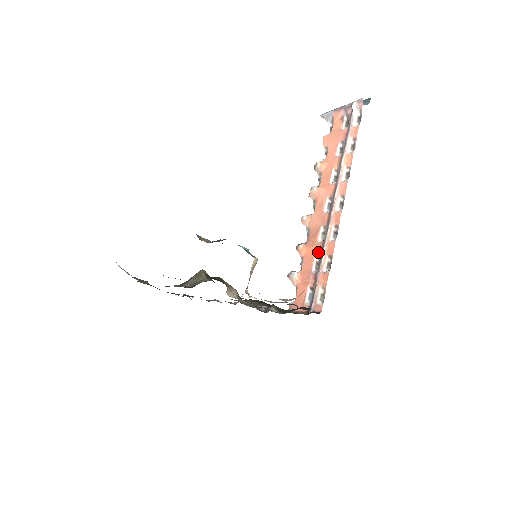
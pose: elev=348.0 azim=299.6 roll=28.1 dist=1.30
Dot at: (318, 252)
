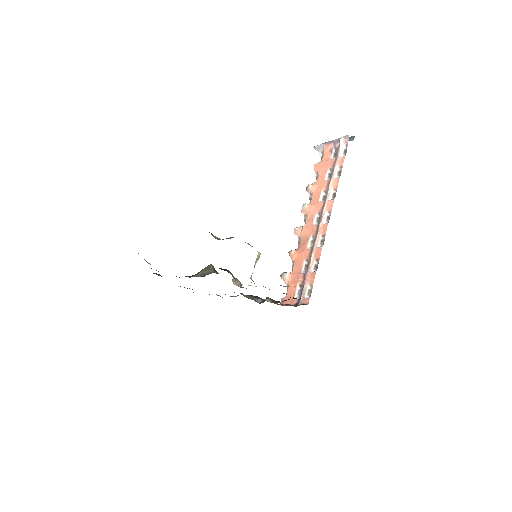
Dot at: (307, 256)
